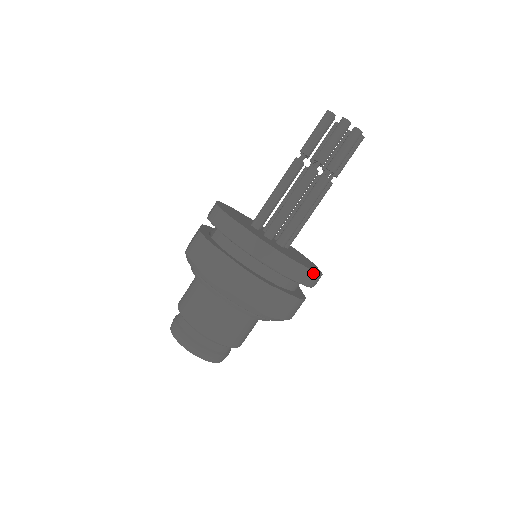
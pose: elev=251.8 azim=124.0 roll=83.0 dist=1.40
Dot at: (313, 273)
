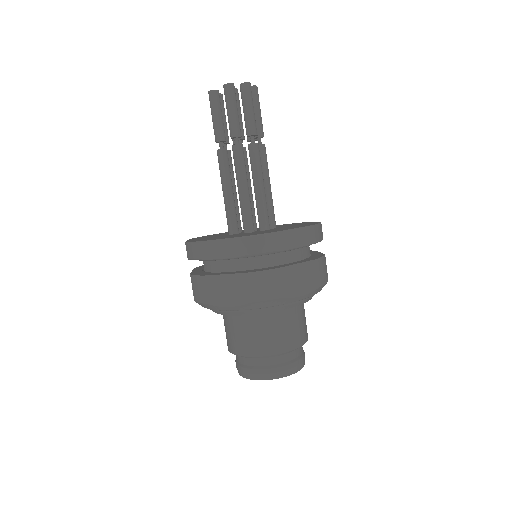
Dot at: (308, 228)
